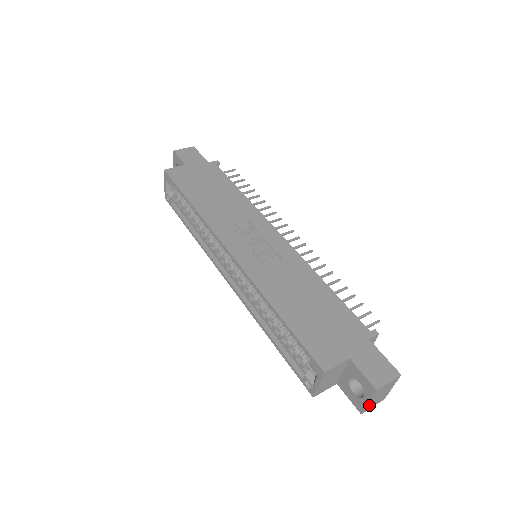
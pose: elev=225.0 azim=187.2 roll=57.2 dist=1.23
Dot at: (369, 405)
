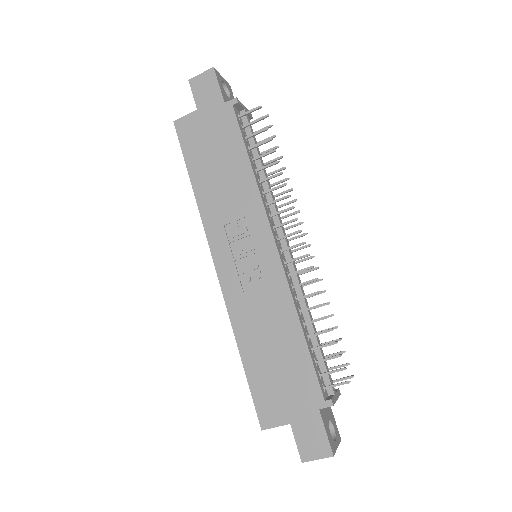
Dot at: occluded
